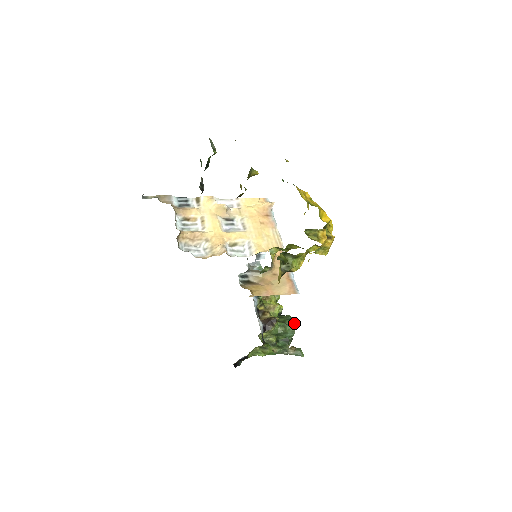
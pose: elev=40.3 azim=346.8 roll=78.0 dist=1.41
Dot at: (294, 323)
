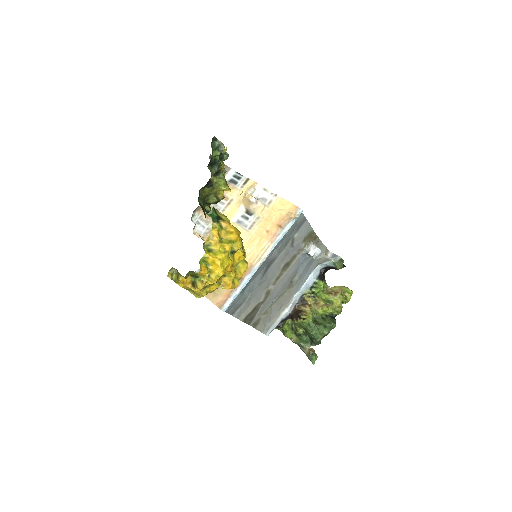
Dot at: (325, 332)
